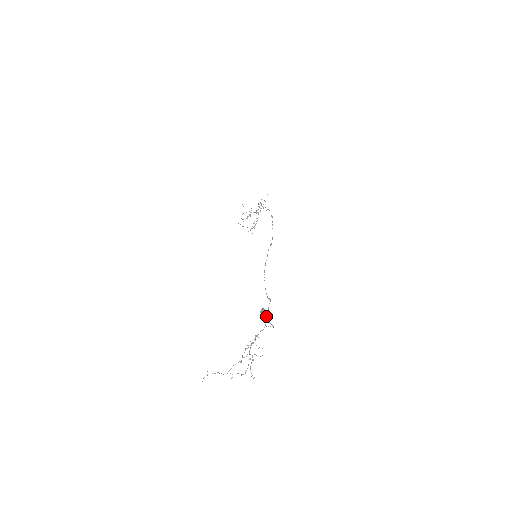
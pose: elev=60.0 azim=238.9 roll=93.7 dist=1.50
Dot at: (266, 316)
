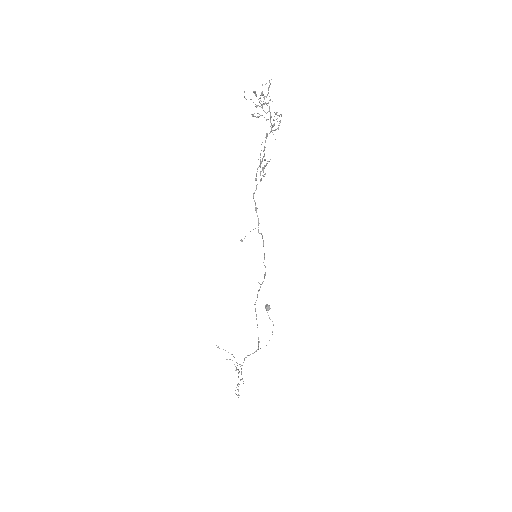
Dot at: (269, 317)
